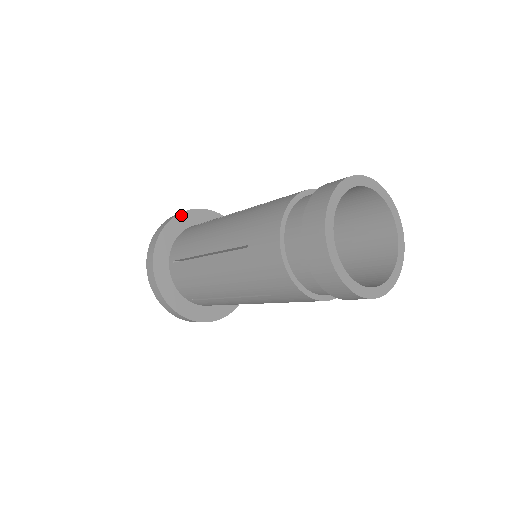
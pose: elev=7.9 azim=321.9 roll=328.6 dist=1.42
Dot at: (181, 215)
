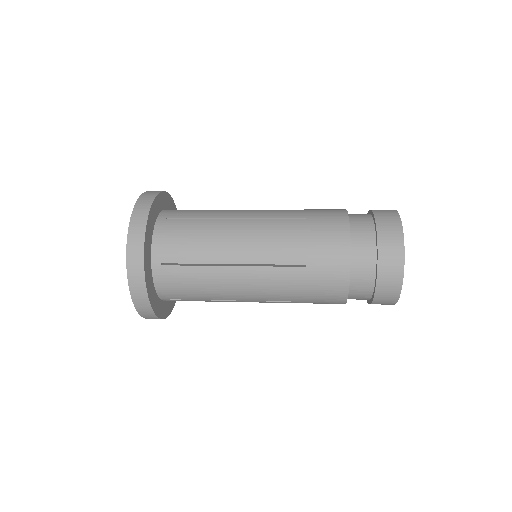
Dot at: (172, 200)
